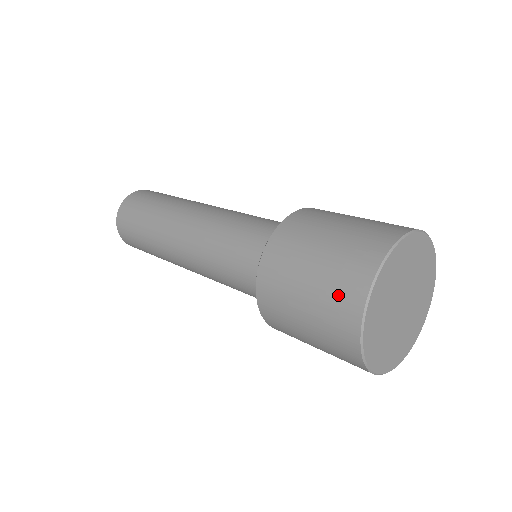
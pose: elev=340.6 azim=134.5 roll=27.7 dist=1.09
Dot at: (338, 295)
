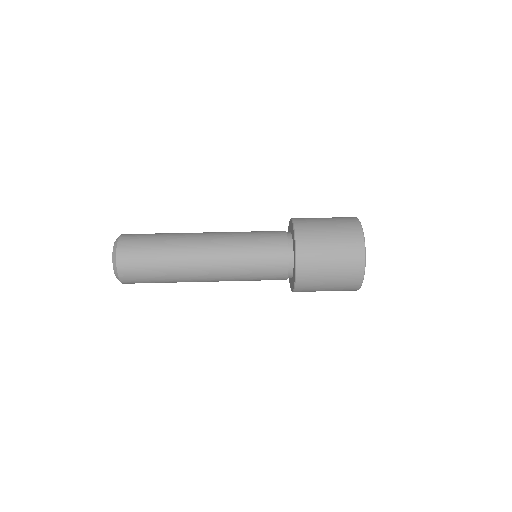
Dot at: (350, 270)
